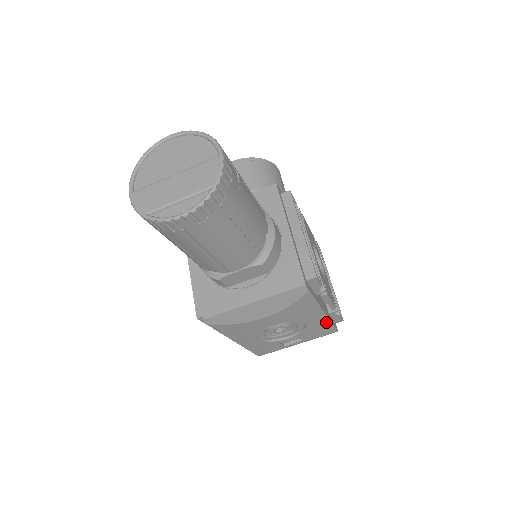
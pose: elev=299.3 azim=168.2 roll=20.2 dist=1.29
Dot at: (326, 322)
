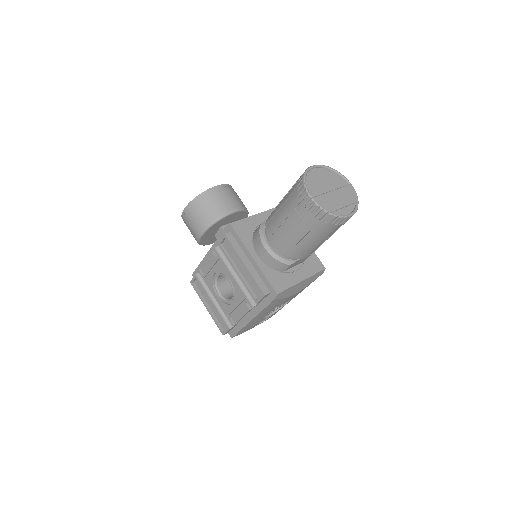
Dot at: occluded
